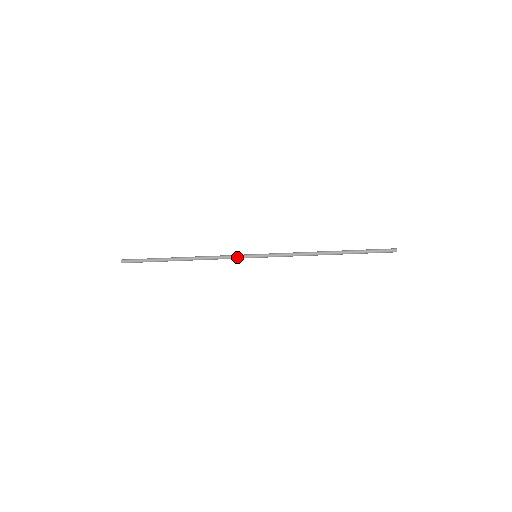
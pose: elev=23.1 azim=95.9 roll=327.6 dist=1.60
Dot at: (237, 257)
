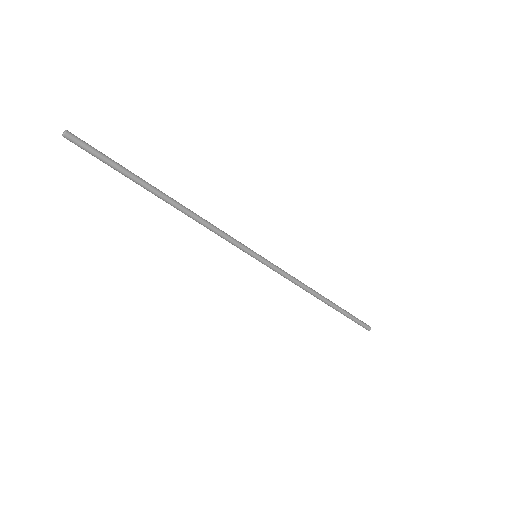
Dot at: (237, 243)
